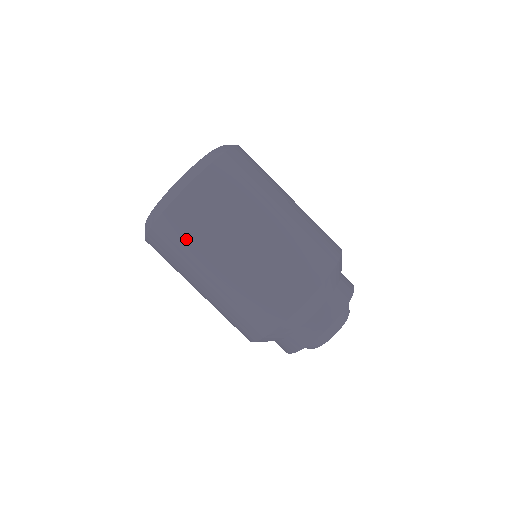
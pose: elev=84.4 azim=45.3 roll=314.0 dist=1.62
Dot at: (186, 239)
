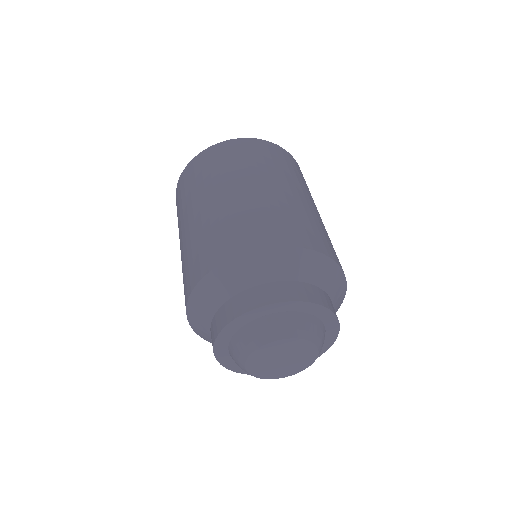
Dot at: (268, 158)
